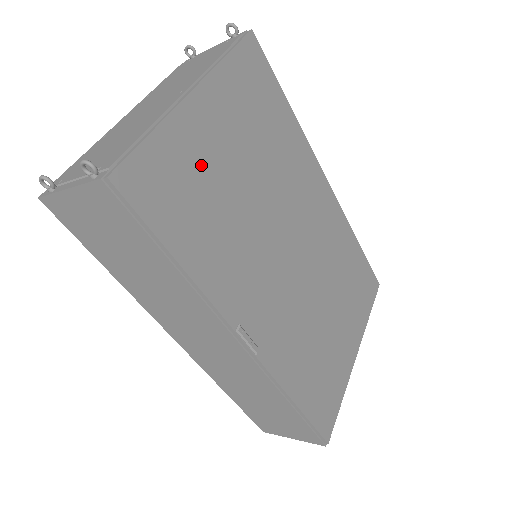
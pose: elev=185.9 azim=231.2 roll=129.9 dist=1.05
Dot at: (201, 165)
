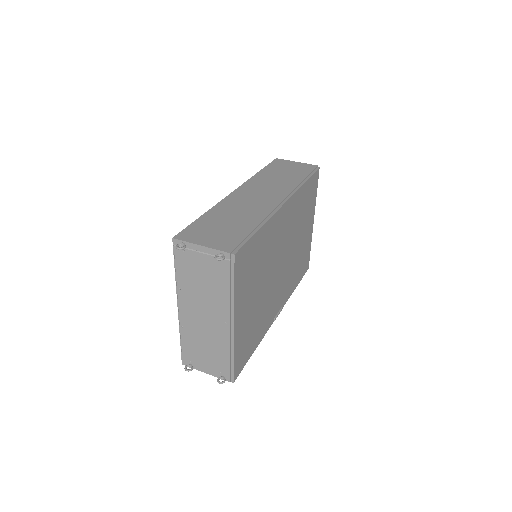
Dot at: (247, 327)
